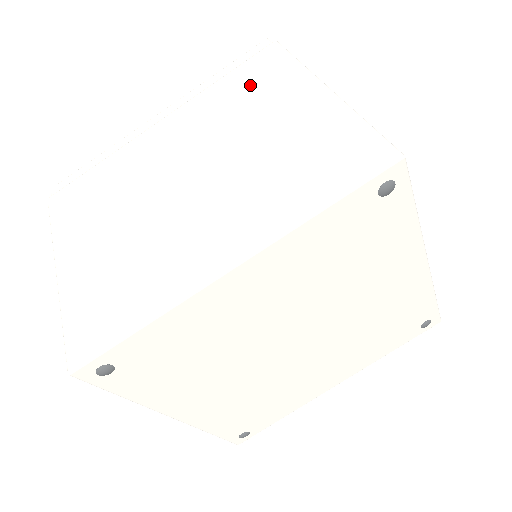
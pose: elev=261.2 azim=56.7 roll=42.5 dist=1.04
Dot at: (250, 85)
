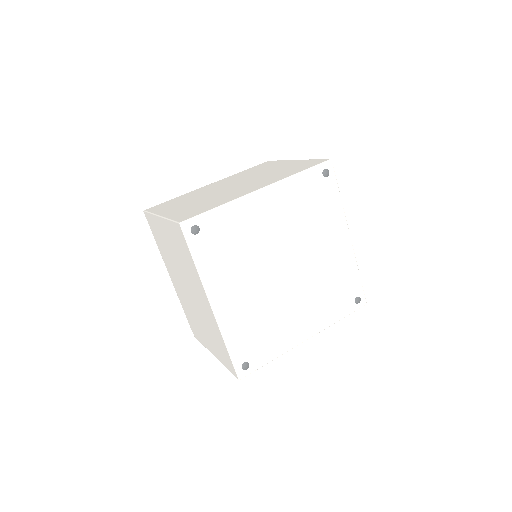
Dot at: (259, 168)
